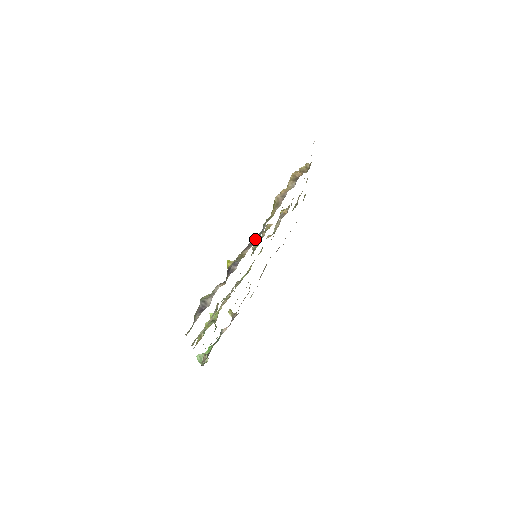
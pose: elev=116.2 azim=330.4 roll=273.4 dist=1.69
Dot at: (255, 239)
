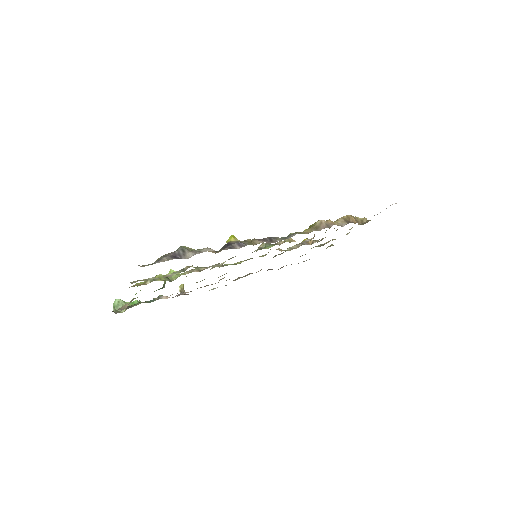
Dot at: (275, 239)
